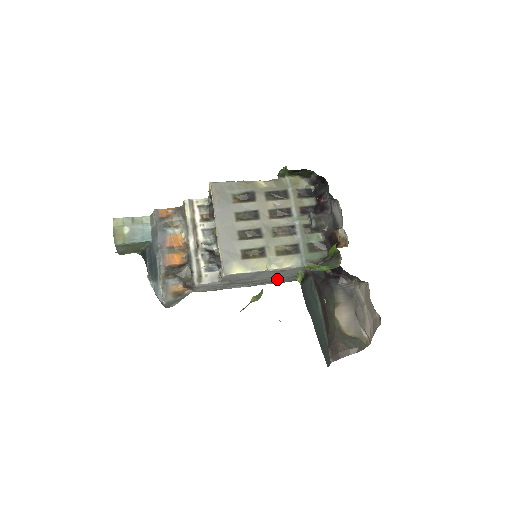
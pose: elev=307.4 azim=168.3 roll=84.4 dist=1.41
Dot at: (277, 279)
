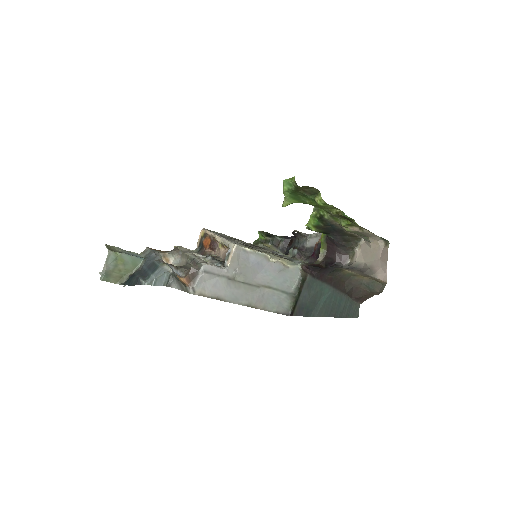
Dot at: (273, 294)
